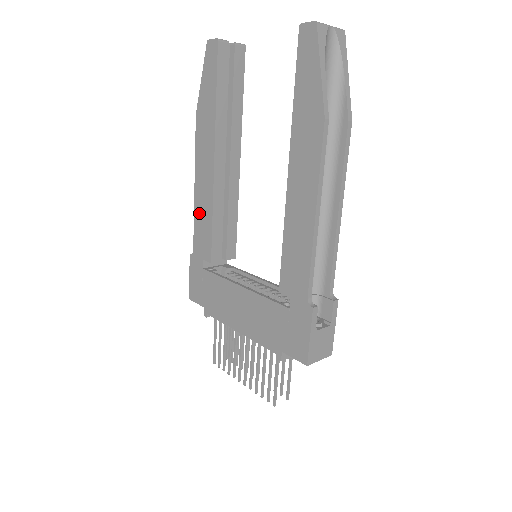
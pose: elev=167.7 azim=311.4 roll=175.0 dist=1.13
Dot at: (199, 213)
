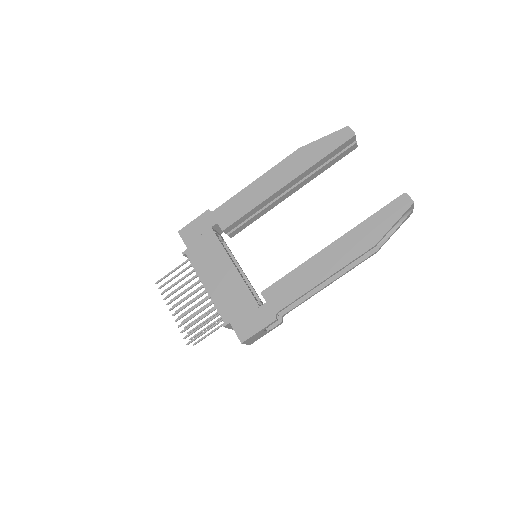
Dot at: (243, 197)
